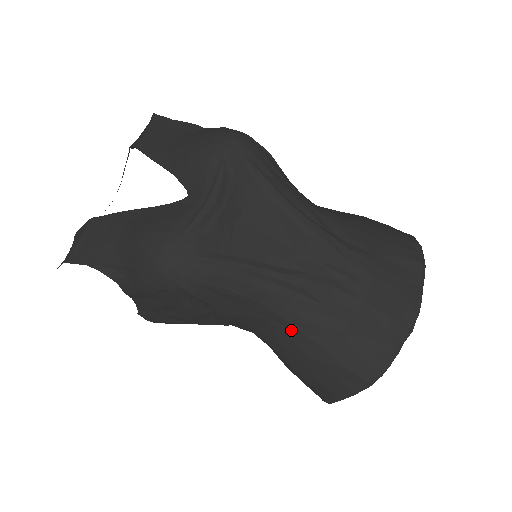
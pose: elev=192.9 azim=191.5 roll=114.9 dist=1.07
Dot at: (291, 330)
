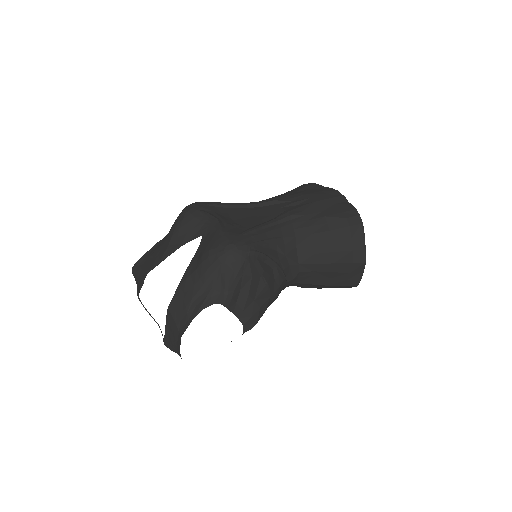
Dot at: (309, 239)
